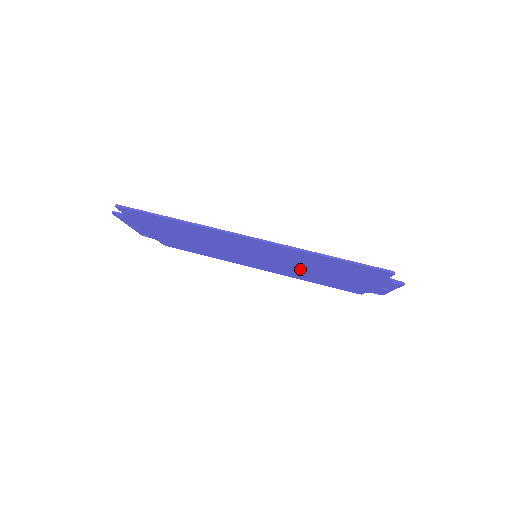
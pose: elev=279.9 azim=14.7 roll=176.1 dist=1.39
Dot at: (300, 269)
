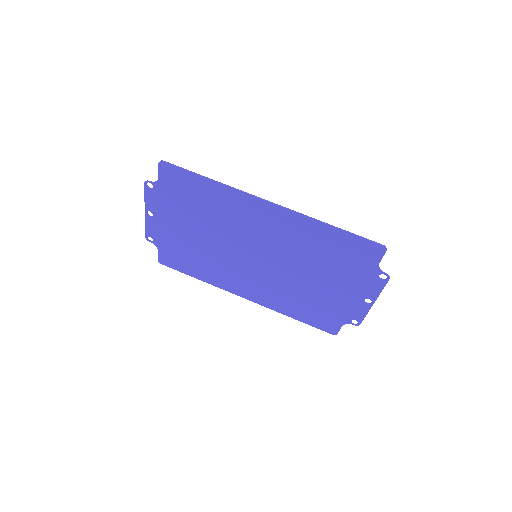
Dot at: (292, 277)
